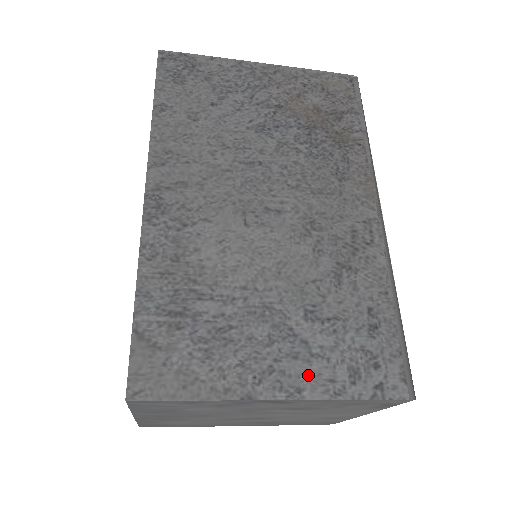
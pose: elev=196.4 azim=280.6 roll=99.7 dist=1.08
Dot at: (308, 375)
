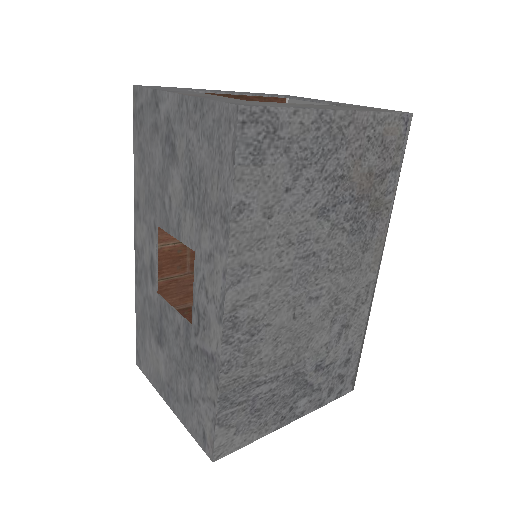
Dot at: (309, 403)
